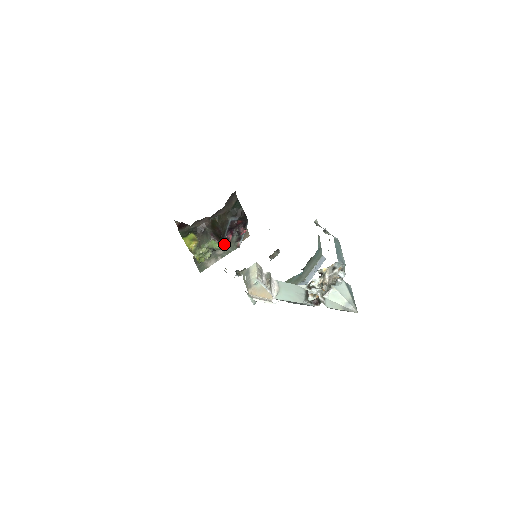
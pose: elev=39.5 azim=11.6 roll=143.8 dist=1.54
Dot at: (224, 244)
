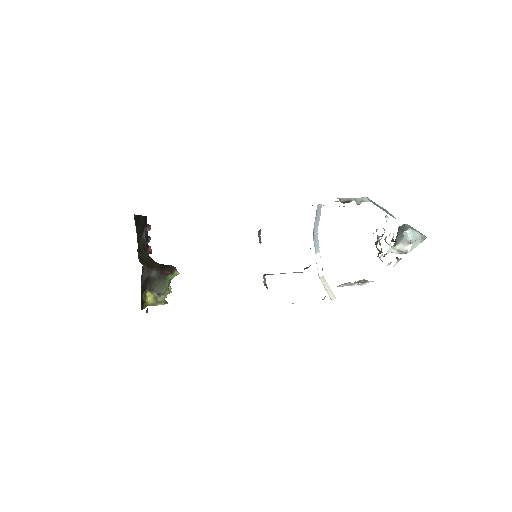
Dot at: occluded
